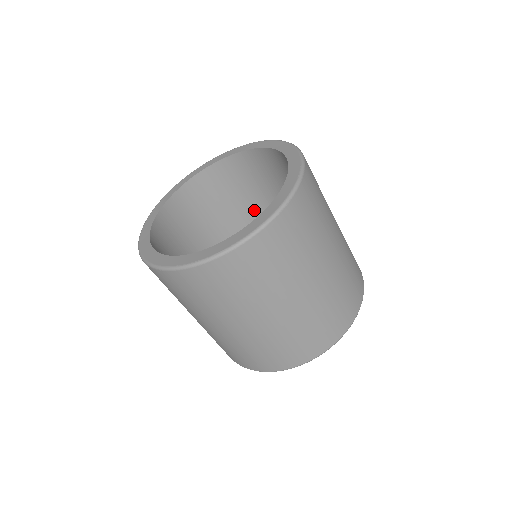
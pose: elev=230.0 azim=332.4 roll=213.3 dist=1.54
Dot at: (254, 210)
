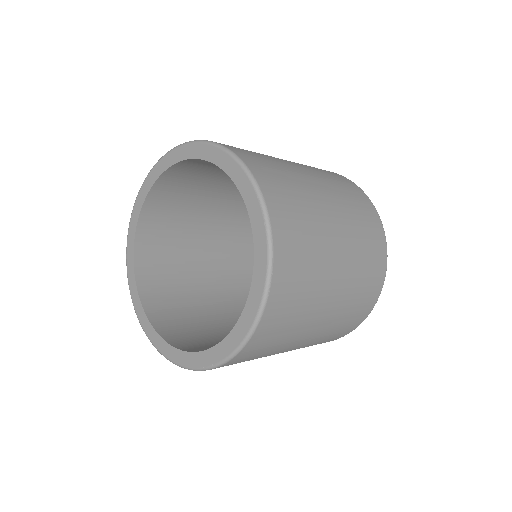
Dot at: occluded
